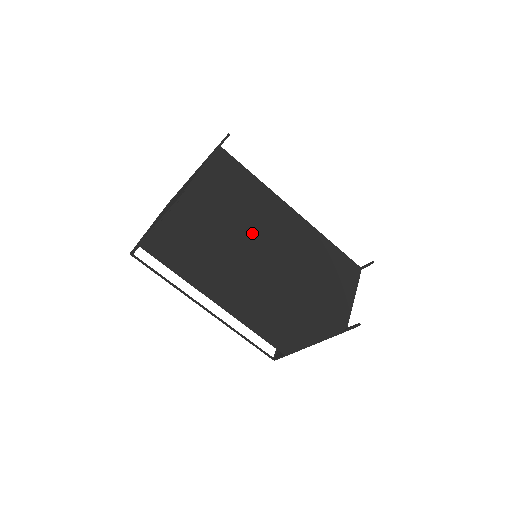
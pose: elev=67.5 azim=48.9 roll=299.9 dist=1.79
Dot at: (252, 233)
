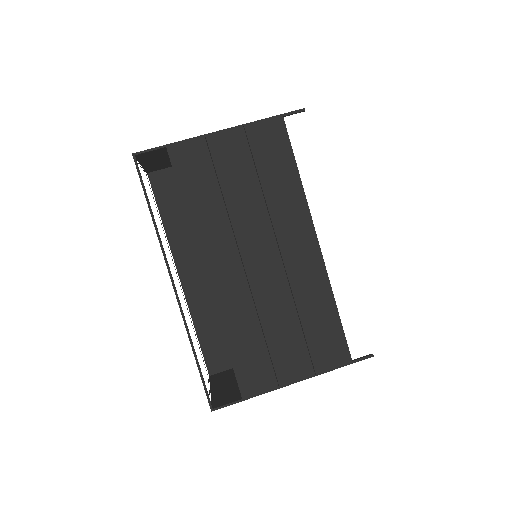
Dot at: occluded
